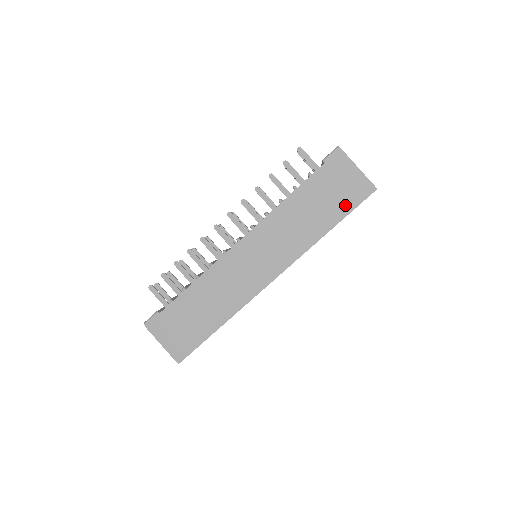
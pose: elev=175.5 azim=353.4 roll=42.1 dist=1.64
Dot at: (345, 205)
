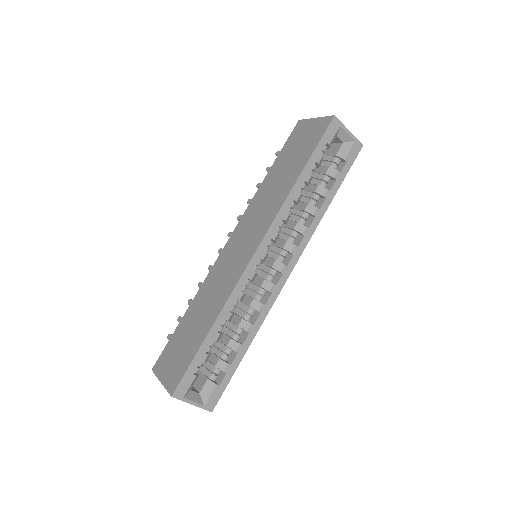
Dot at: (309, 148)
